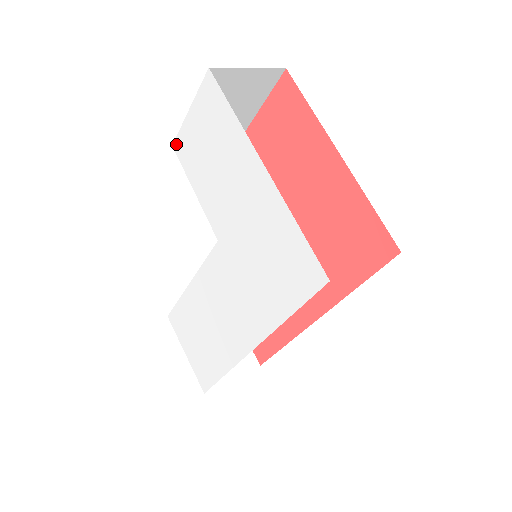
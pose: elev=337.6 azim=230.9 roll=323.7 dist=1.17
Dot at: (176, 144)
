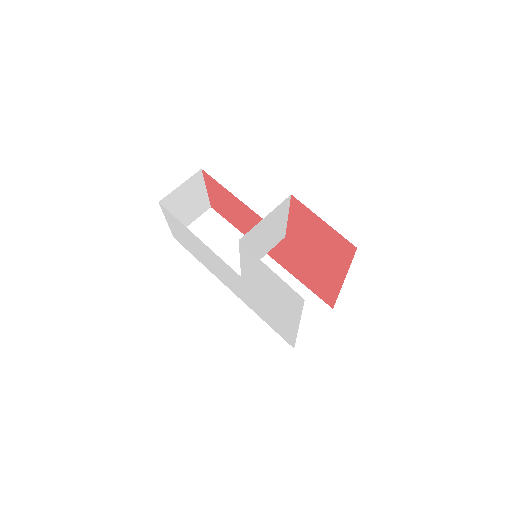
Dot at: (244, 246)
